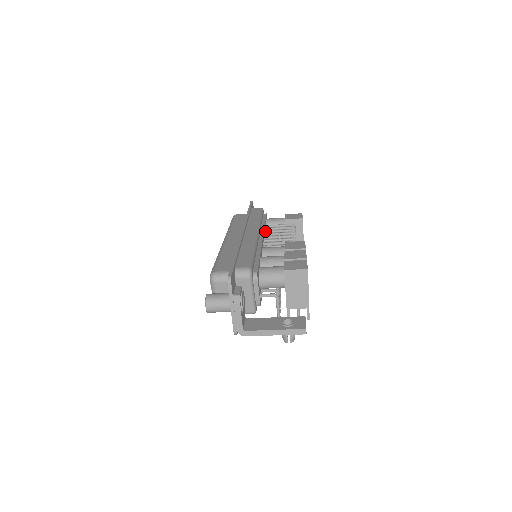
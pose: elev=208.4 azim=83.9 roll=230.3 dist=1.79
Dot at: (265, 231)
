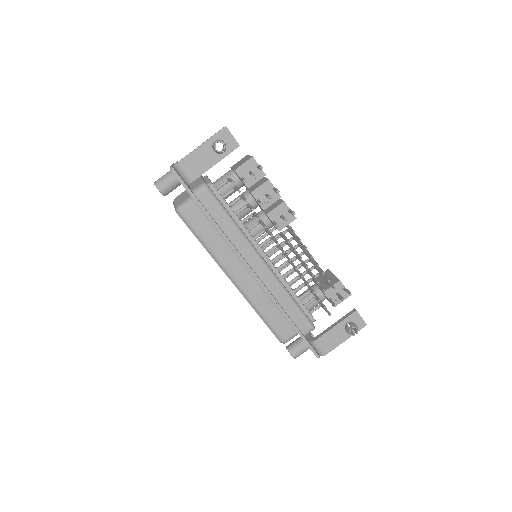
Dot at: occluded
